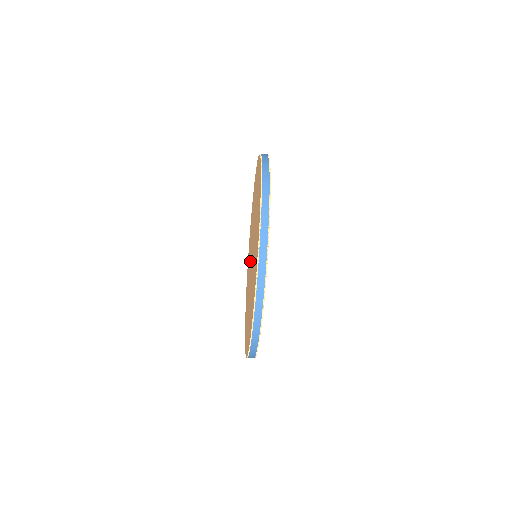
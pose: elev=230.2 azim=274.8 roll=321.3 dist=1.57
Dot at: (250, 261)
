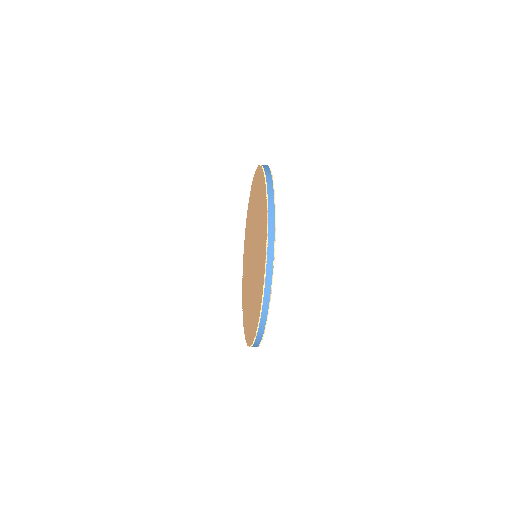
Dot at: (251, 240)
